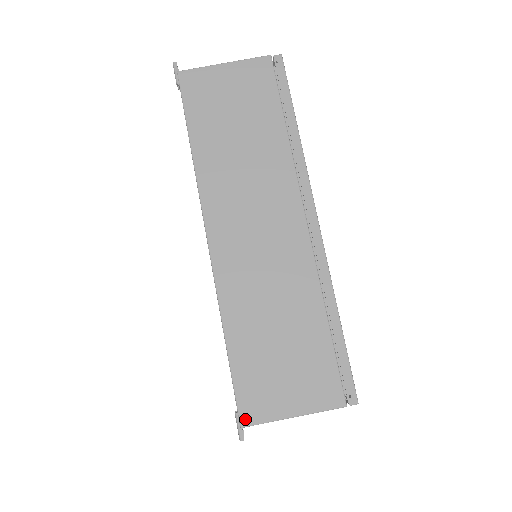
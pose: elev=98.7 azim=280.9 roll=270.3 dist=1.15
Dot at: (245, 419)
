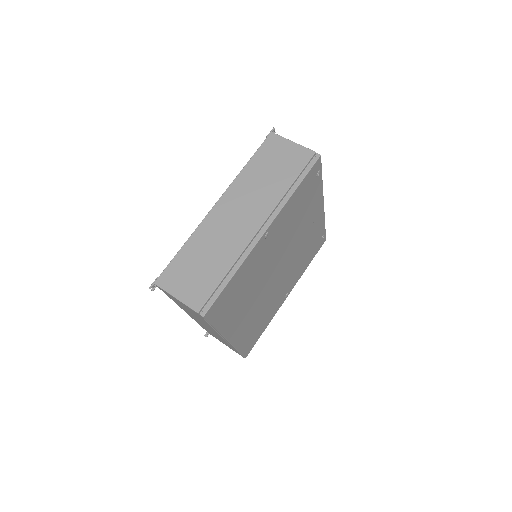
Dot at: (158, 281)
